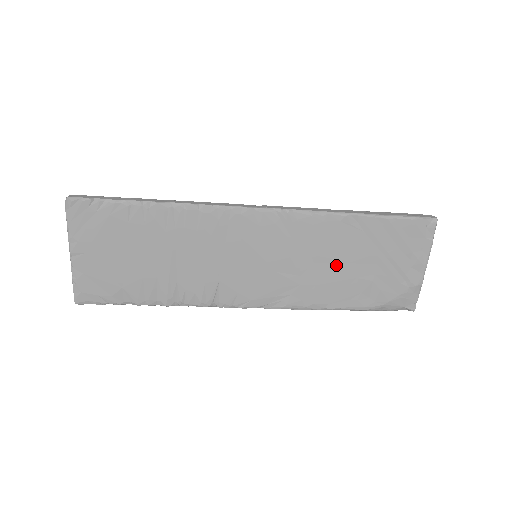
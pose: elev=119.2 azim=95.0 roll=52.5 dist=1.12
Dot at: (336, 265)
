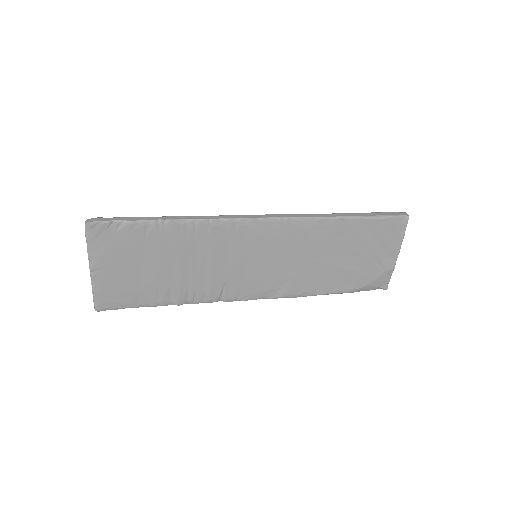
Dot at: (325, 260)
